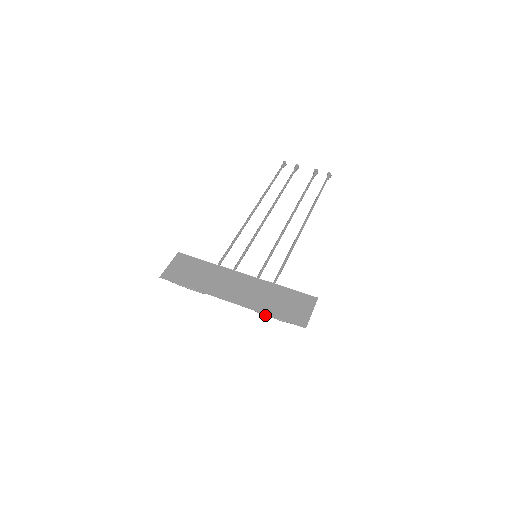
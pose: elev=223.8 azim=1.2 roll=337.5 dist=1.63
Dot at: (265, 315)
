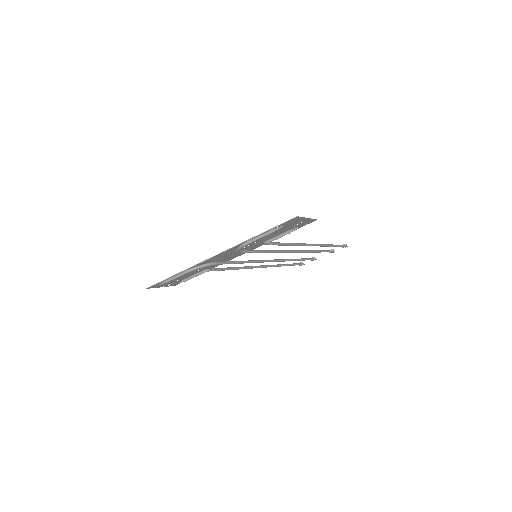
Dot at: (253, 240)
